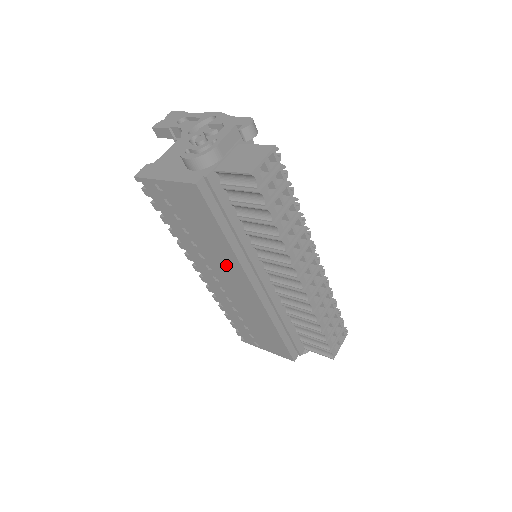
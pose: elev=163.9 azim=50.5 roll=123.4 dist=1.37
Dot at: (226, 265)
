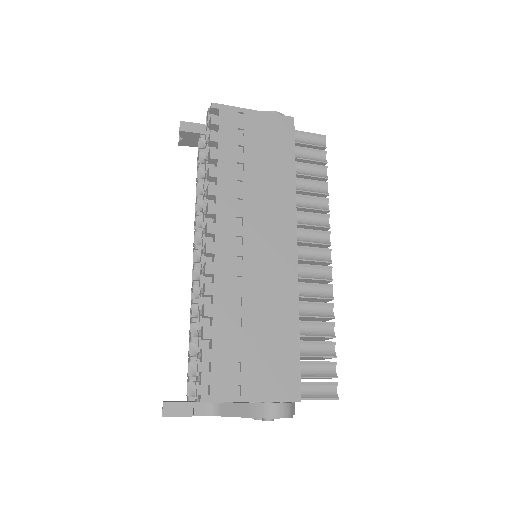
Dot at: (273, 212)
